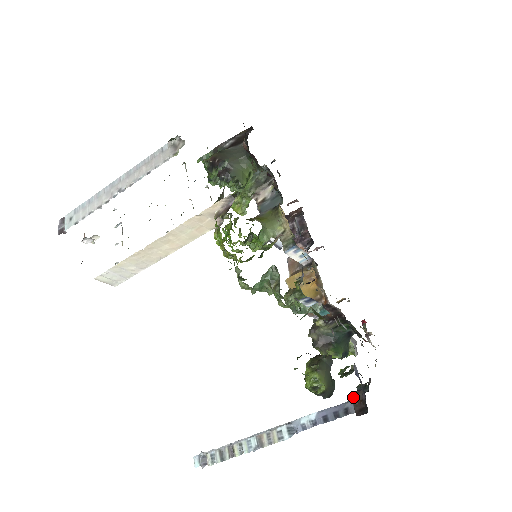
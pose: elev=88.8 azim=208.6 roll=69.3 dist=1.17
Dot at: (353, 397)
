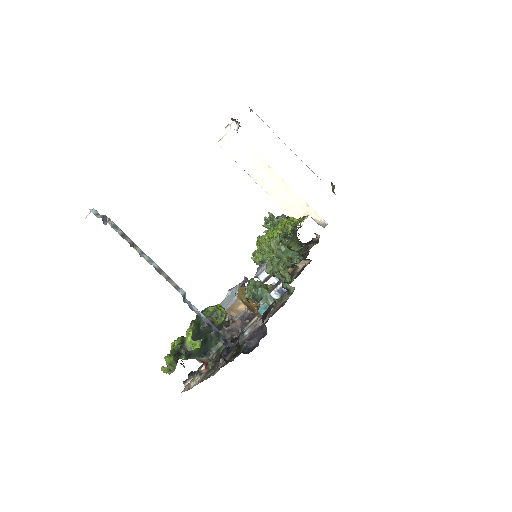
Dot at: occluded
